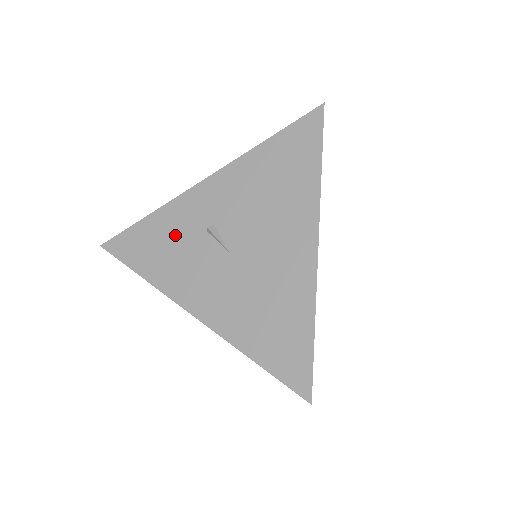
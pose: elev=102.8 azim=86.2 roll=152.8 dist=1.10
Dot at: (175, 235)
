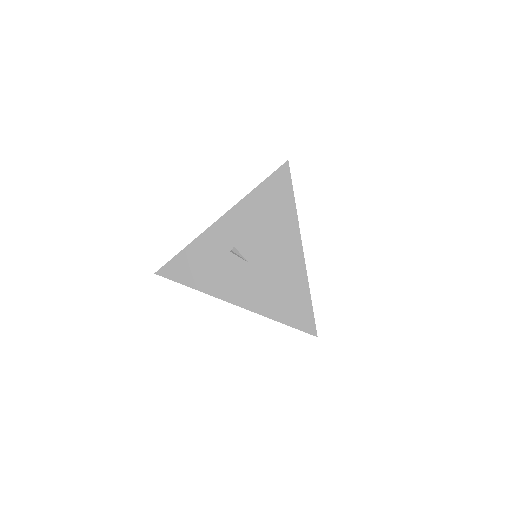
Dot at: (209, 258)
